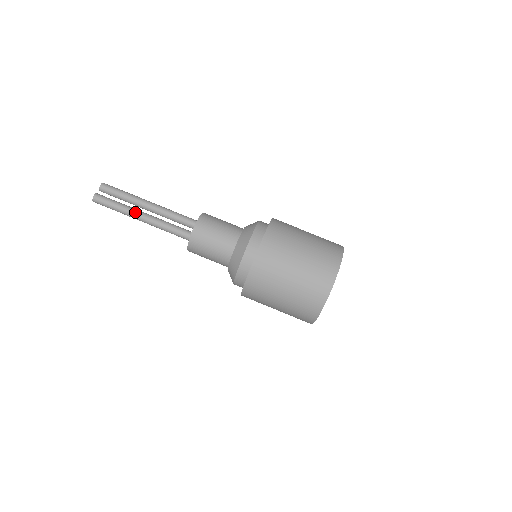
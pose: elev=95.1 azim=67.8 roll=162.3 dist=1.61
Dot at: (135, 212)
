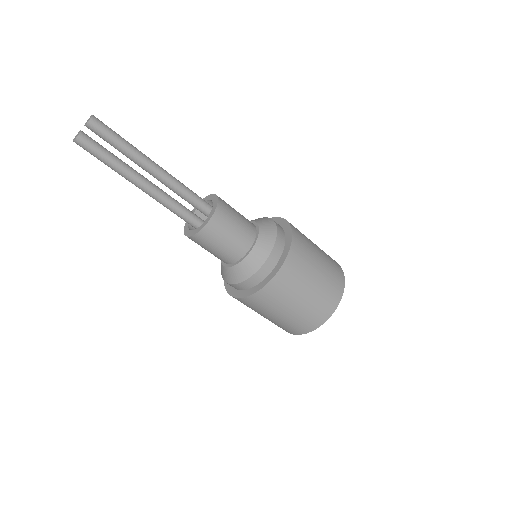
Dot at: (132, 176)
